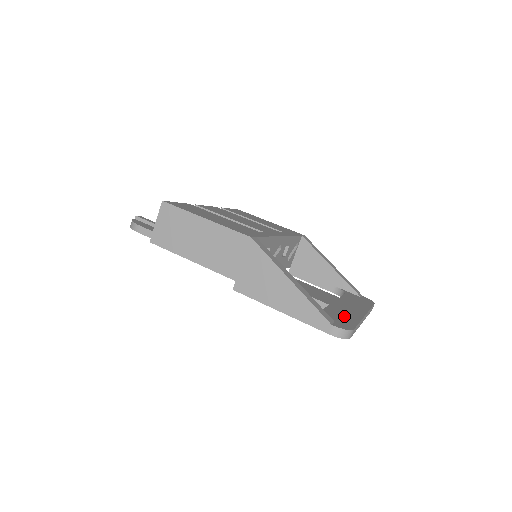
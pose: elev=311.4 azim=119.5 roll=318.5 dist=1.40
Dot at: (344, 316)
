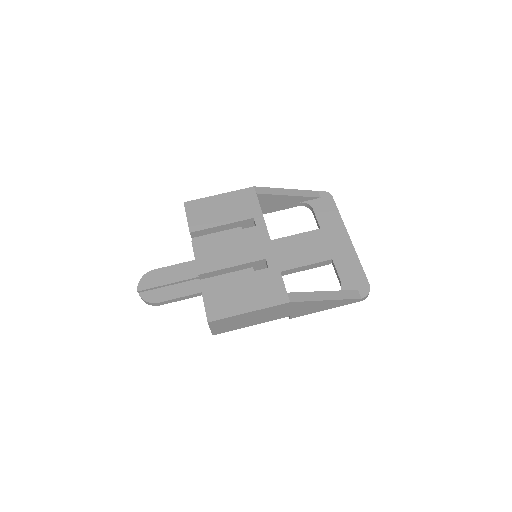
Dot at: (351, 268)
